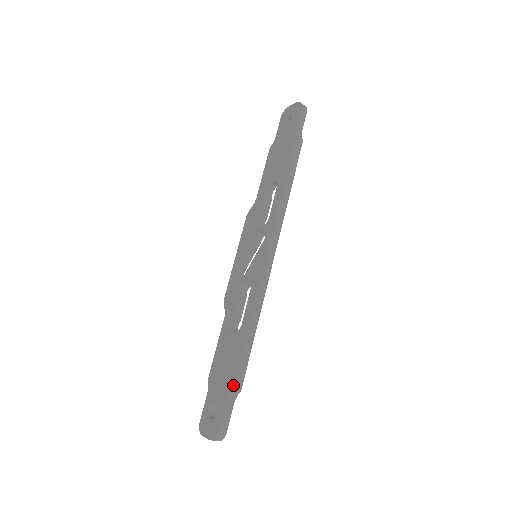
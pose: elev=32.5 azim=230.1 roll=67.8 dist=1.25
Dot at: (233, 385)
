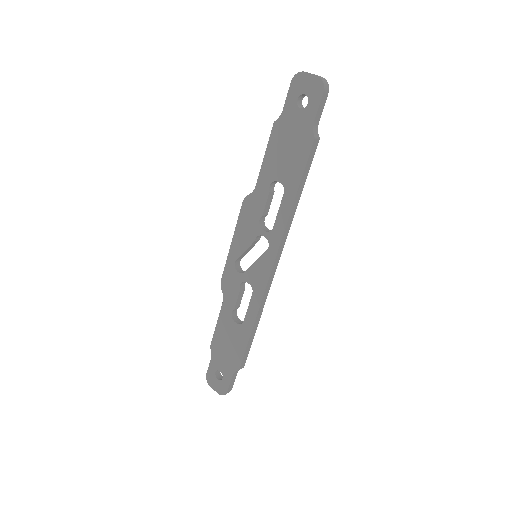
Dot at: (238, 367)
